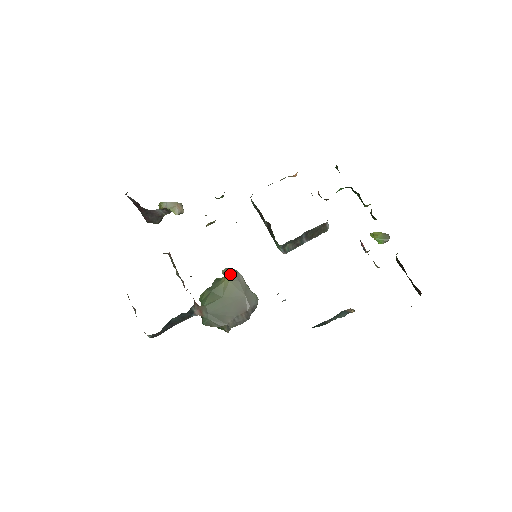
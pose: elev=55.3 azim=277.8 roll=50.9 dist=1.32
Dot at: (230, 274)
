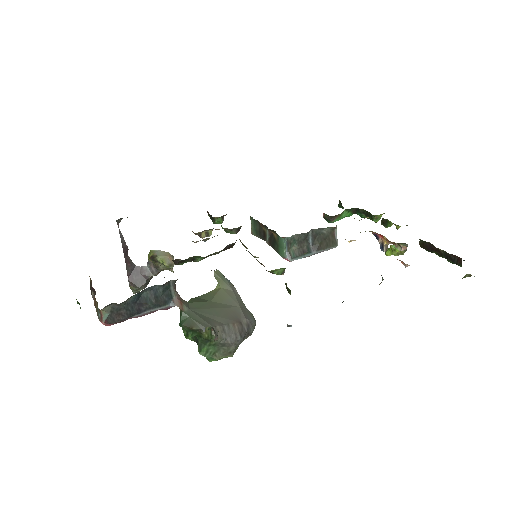
Dot at: (223, 279)
